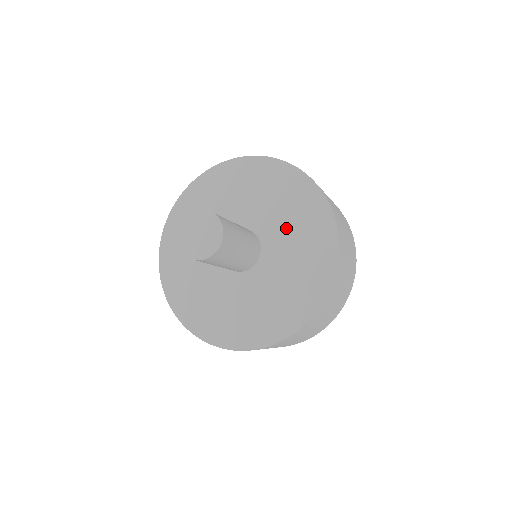
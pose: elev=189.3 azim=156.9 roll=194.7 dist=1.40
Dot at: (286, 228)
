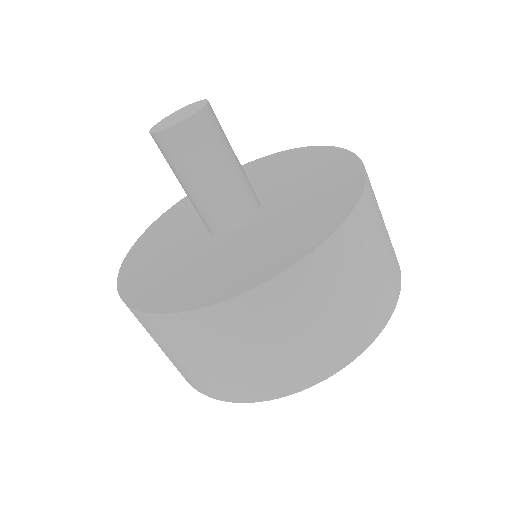
Dot at: (299, 193)
